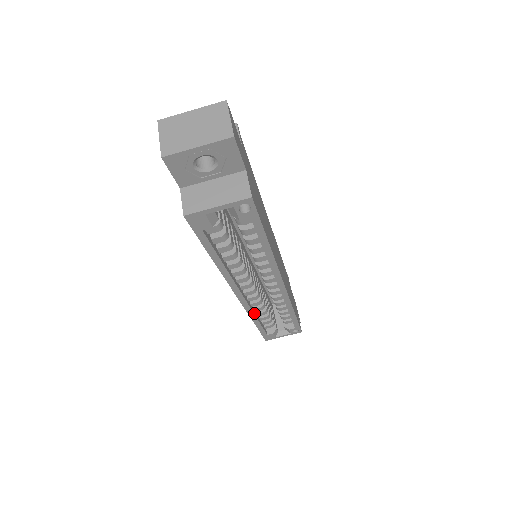
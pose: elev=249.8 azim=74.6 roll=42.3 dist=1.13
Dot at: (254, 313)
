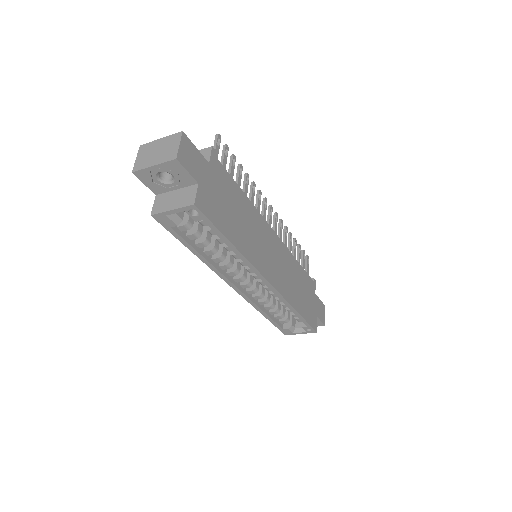
Dot at: (258, 306)
